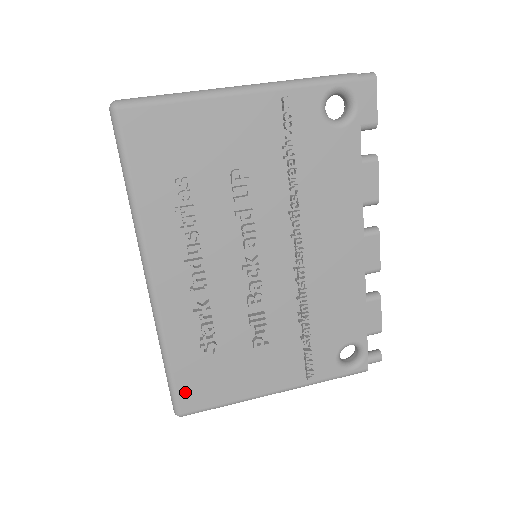
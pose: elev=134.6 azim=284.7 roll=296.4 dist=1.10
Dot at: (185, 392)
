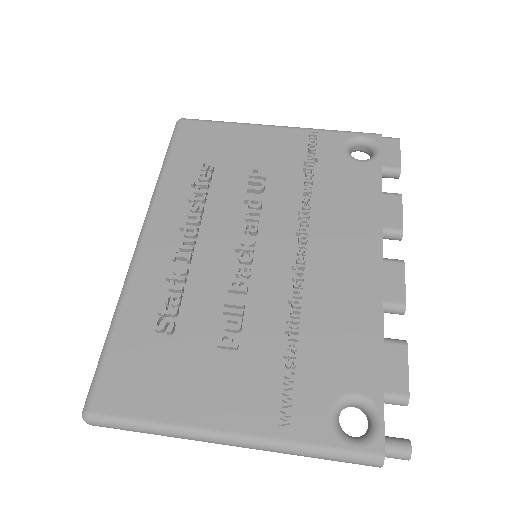
Dot at: (110, 379)
